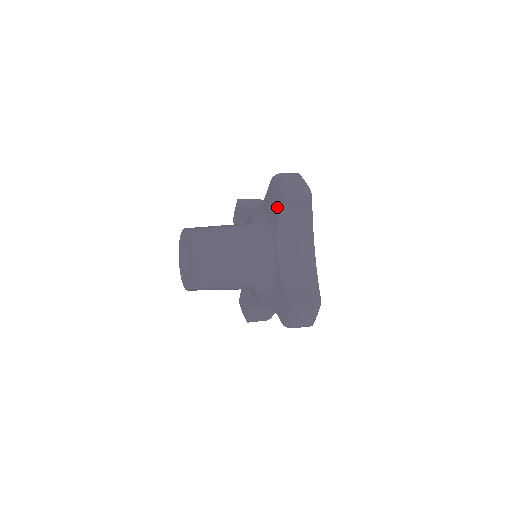
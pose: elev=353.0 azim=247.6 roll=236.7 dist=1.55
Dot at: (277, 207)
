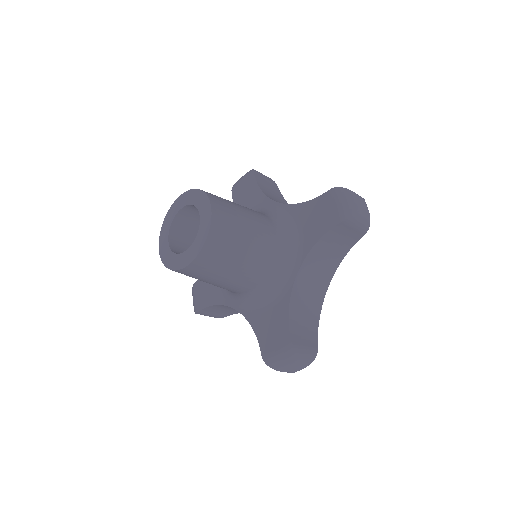
Dot at: (326, 226)
